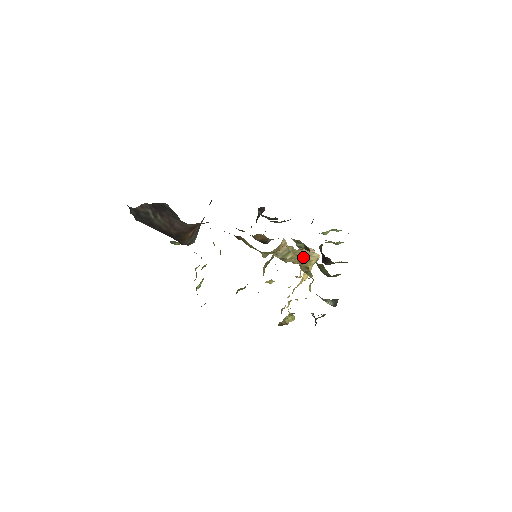
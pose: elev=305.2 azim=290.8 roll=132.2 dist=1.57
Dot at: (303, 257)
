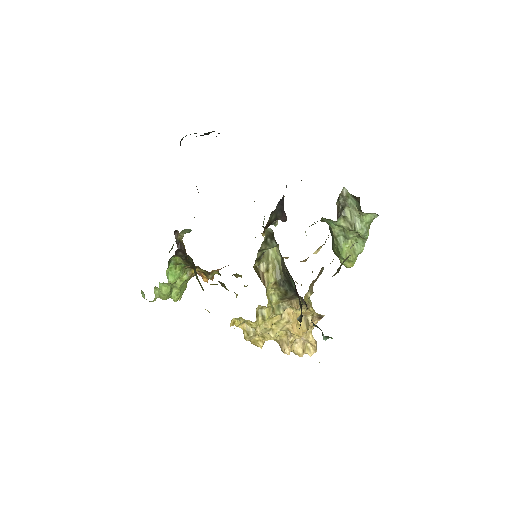
Dot at: occluded
